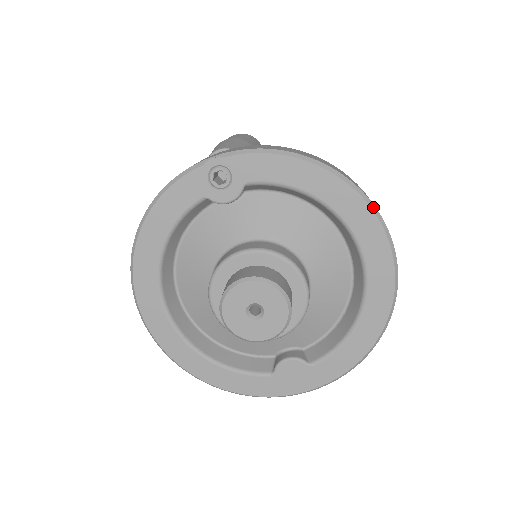
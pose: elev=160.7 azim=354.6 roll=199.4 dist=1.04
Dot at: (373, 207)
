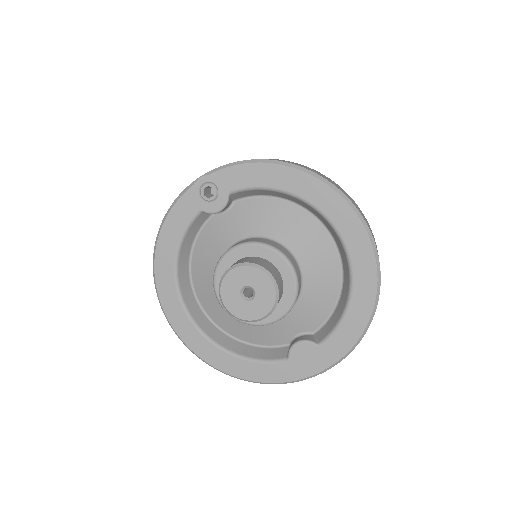
Dot at: (338, 190)
